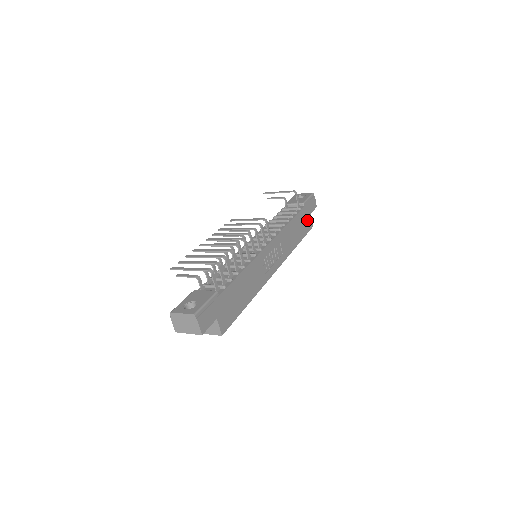
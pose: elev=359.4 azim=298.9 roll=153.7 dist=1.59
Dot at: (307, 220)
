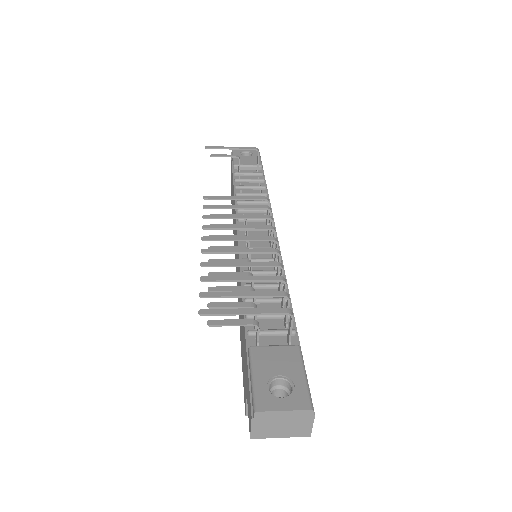
Dot at: occluded
